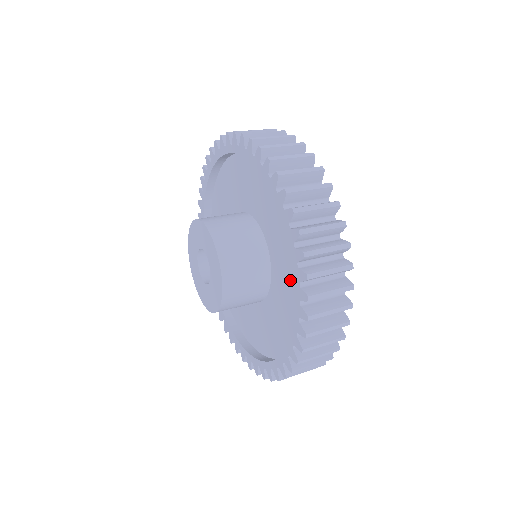
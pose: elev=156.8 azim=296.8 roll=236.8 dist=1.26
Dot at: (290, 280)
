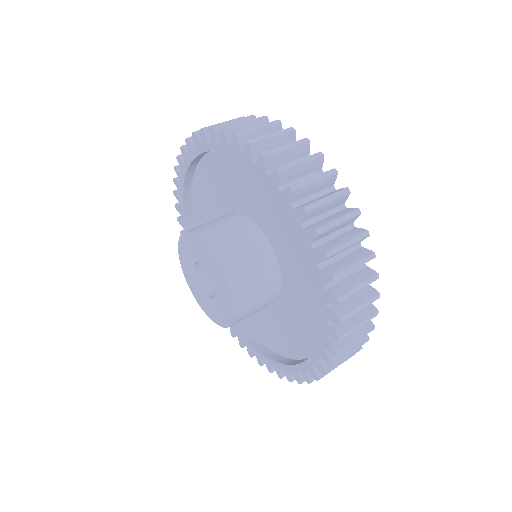
Dot at: (307, 280)
